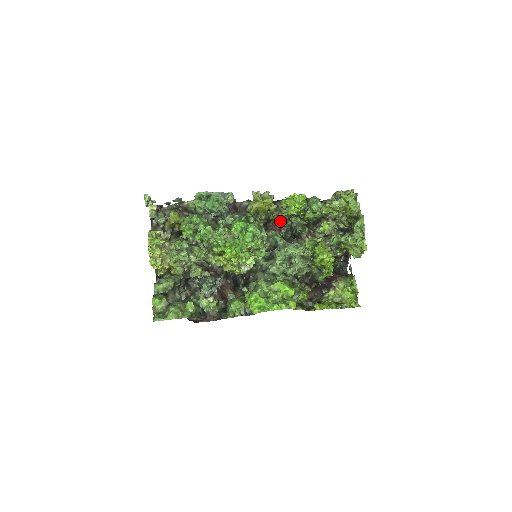
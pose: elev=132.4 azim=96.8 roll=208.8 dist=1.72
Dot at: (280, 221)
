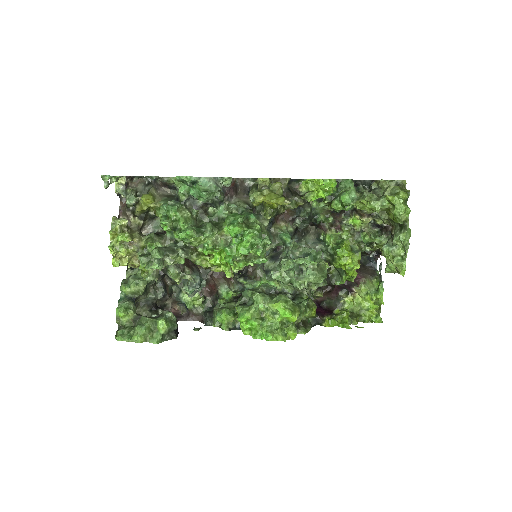
Dot at: (295, 208)
